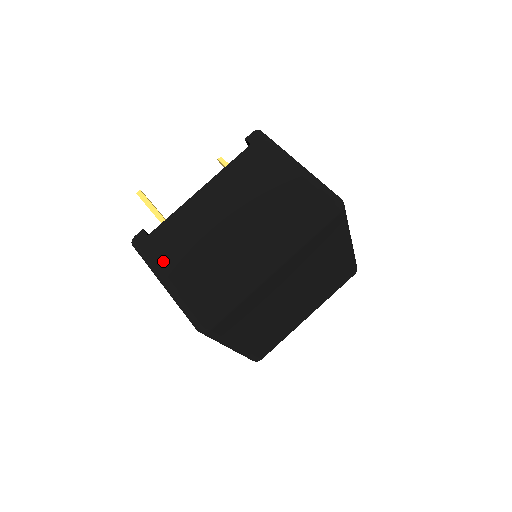
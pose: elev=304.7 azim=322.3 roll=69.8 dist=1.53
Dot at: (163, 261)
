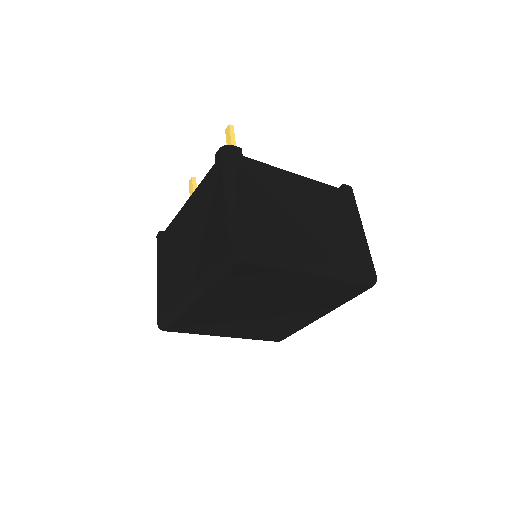
Dot at: (243, 182)
